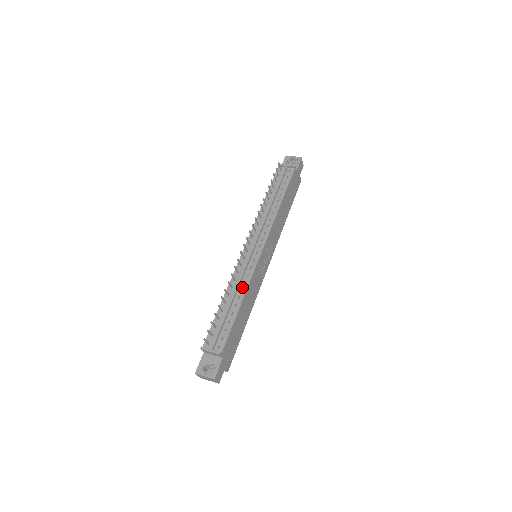
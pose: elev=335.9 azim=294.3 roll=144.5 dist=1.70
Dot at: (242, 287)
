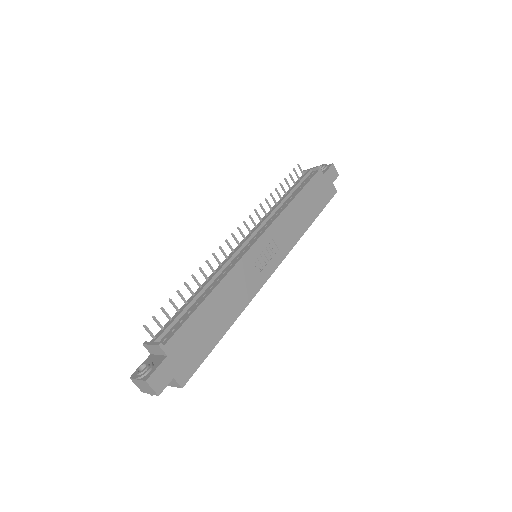
Dot at: (219, 277)
